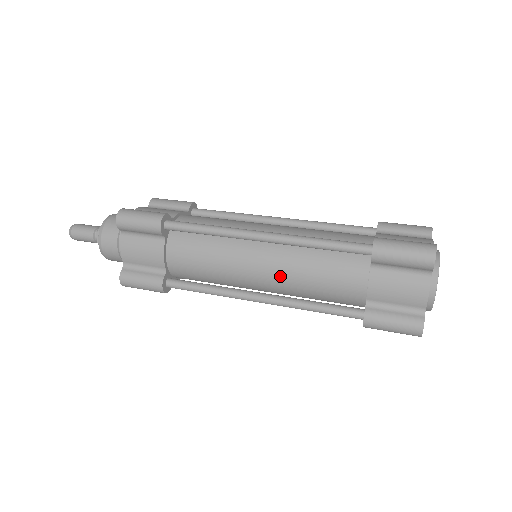
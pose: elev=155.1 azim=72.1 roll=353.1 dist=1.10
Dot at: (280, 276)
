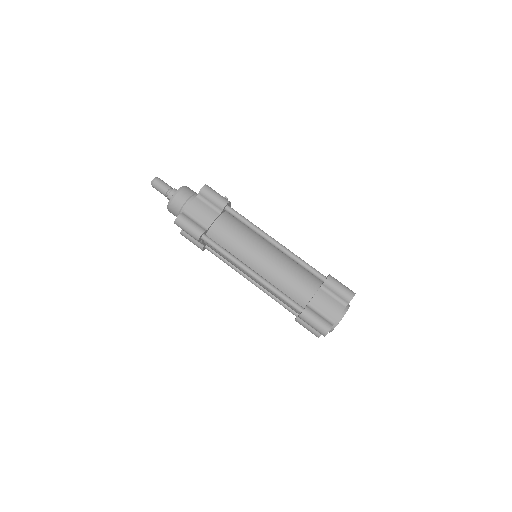
Dot at: (260, 285)
